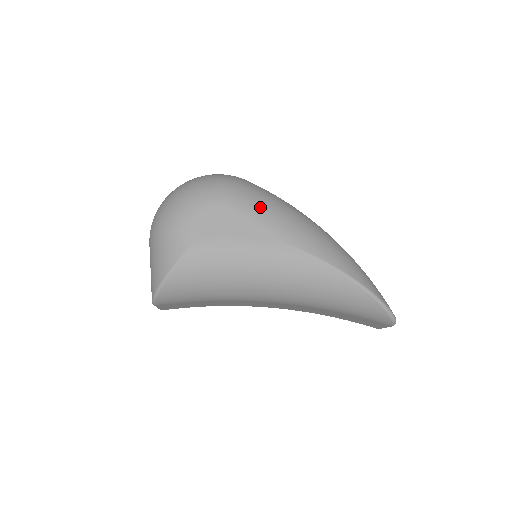
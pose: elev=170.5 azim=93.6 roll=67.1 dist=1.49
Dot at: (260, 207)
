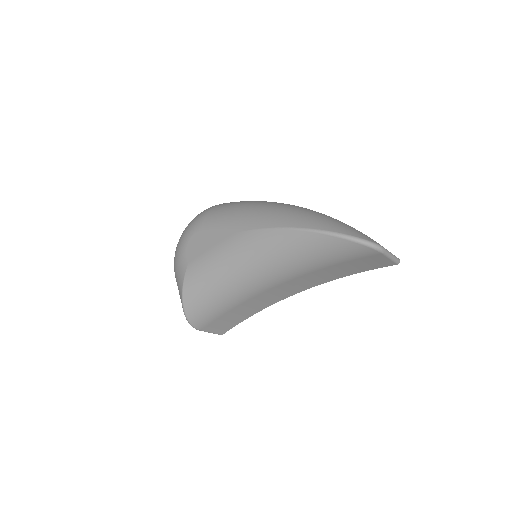
Dot at: (222, 216)
